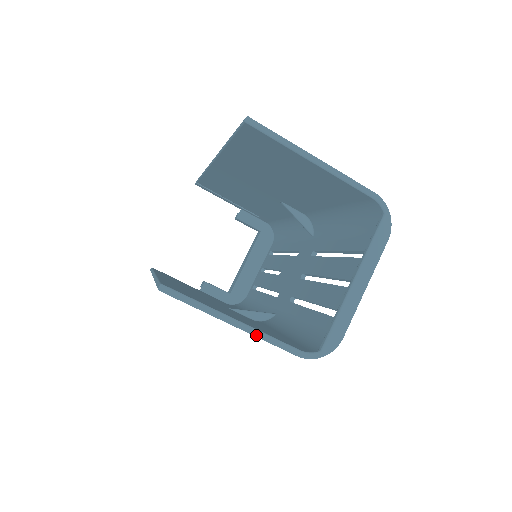
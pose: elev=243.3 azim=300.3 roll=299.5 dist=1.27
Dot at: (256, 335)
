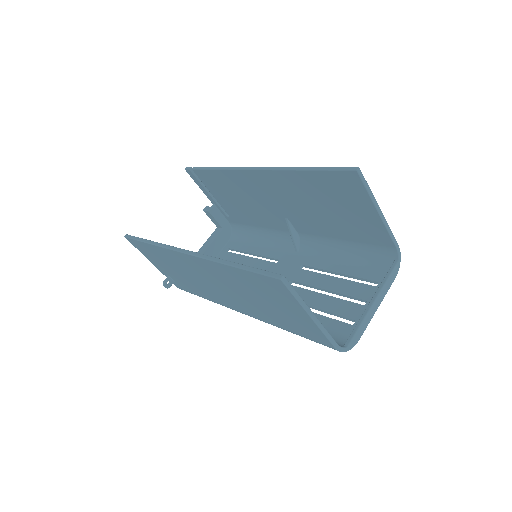
Dot at: (321, 328)
